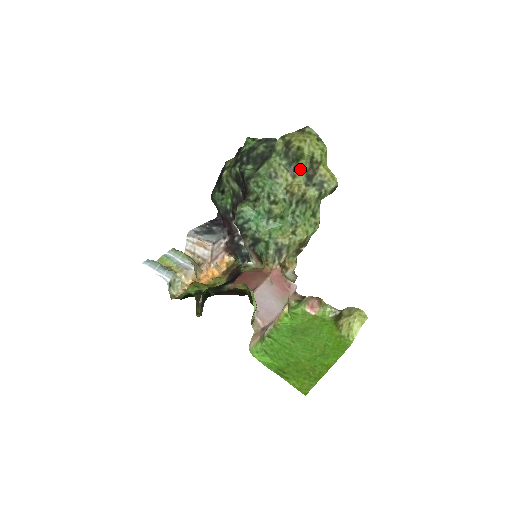
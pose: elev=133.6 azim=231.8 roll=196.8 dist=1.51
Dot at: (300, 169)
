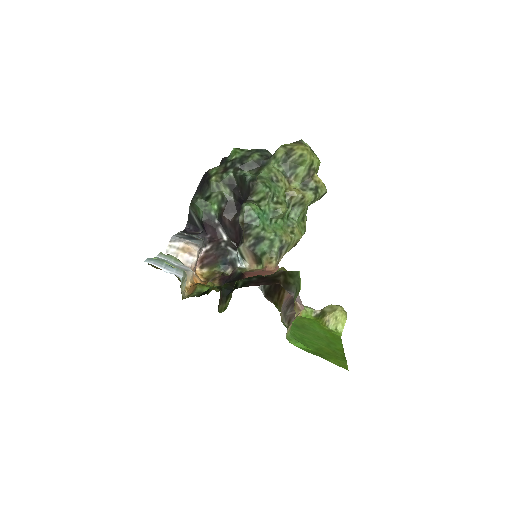
Dot at: (297, 175)
